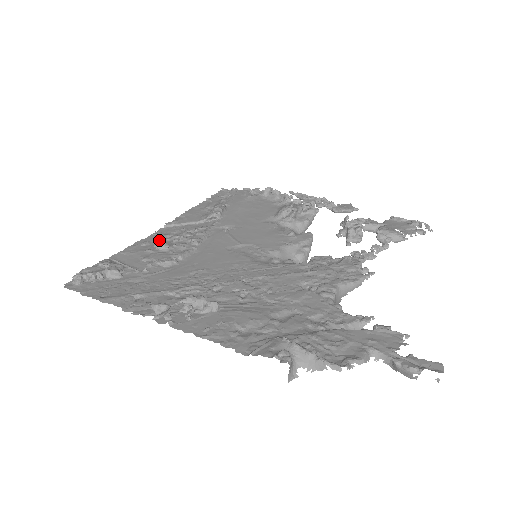
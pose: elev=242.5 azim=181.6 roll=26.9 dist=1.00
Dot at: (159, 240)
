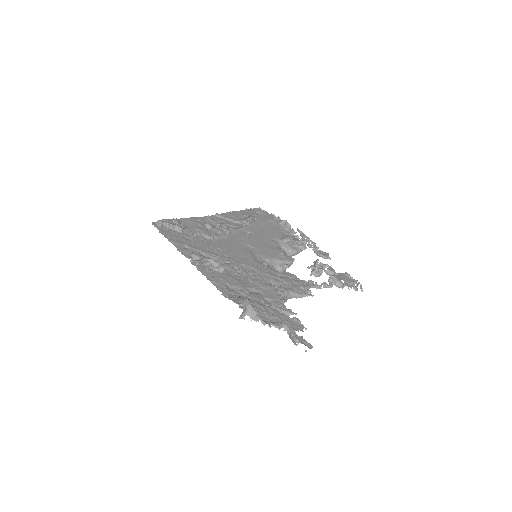
Dot at: (208, 222)
